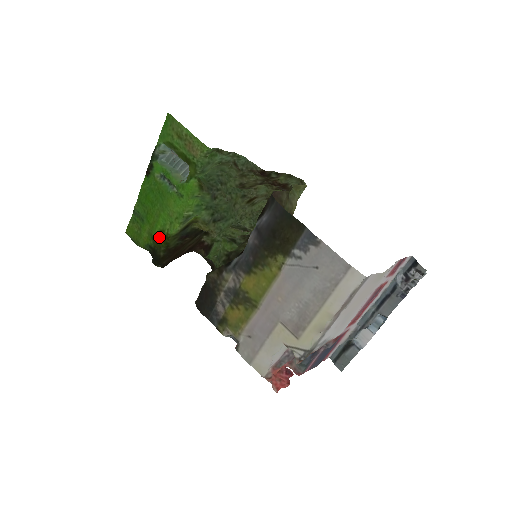
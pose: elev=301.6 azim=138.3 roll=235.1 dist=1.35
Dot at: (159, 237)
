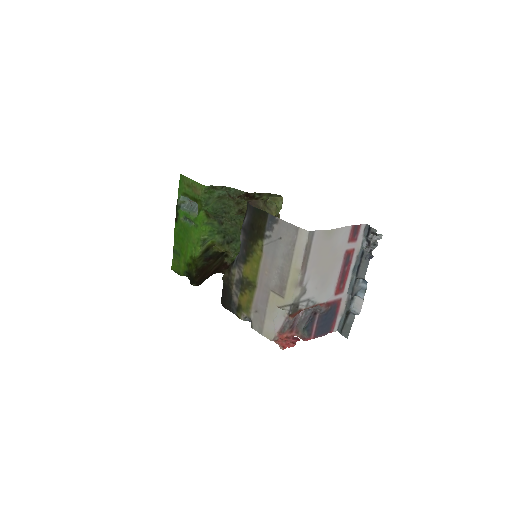
Dot at: (190, 262)
